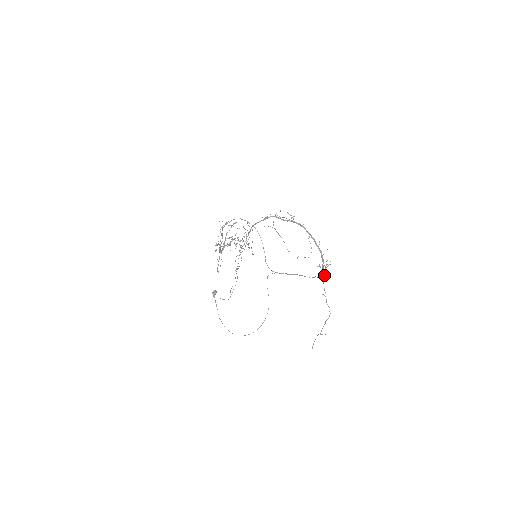
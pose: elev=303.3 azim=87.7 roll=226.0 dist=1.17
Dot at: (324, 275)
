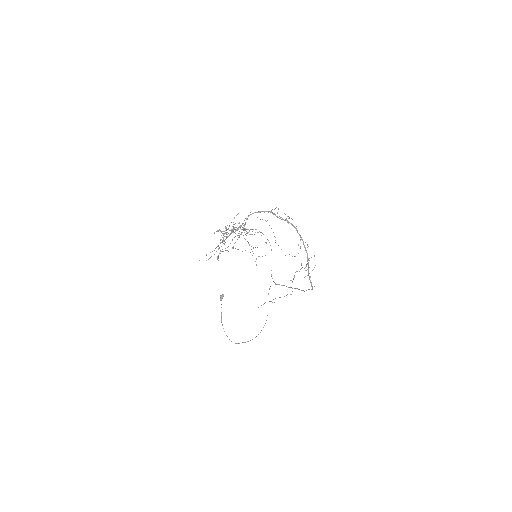
Dot at: (310, 281)
